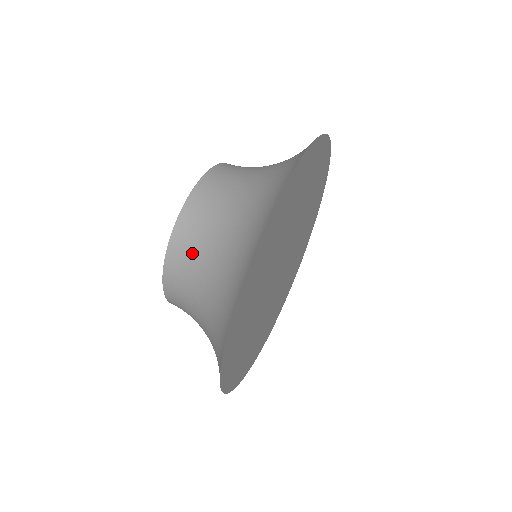
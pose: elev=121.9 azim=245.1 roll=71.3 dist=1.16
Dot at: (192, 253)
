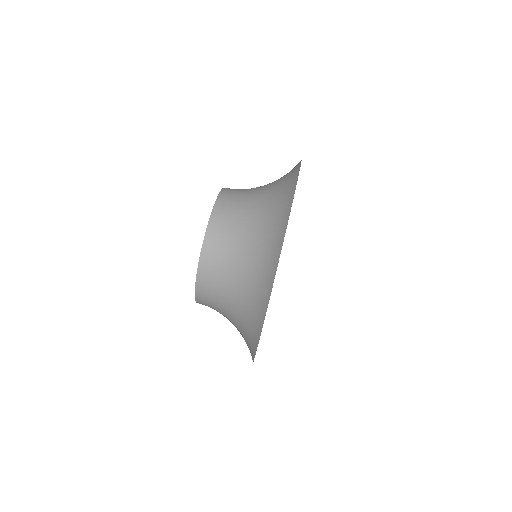
Dot at: occluded
